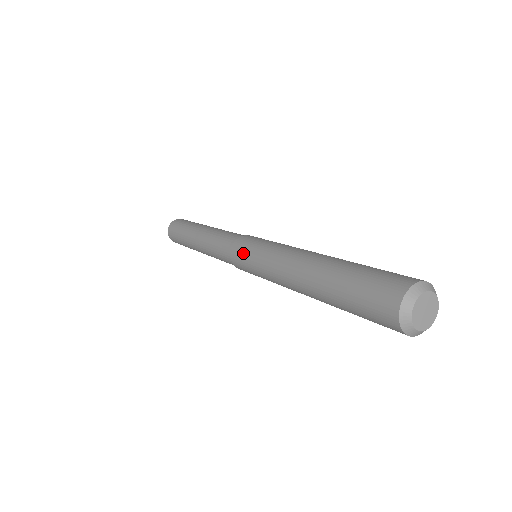
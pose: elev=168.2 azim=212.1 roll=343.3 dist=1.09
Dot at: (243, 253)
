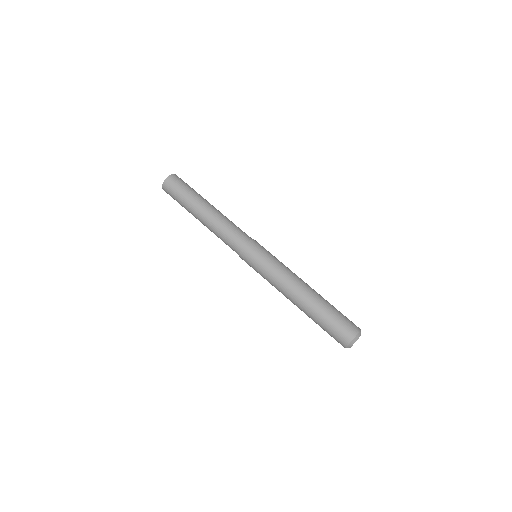
Dot at: occluded
